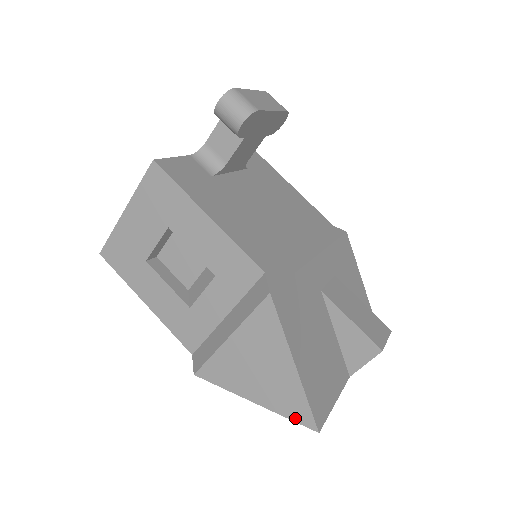
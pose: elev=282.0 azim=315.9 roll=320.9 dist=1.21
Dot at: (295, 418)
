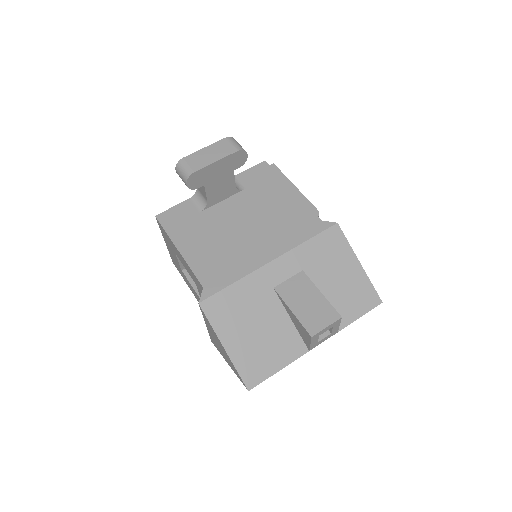
Dot at: (240, 379)
